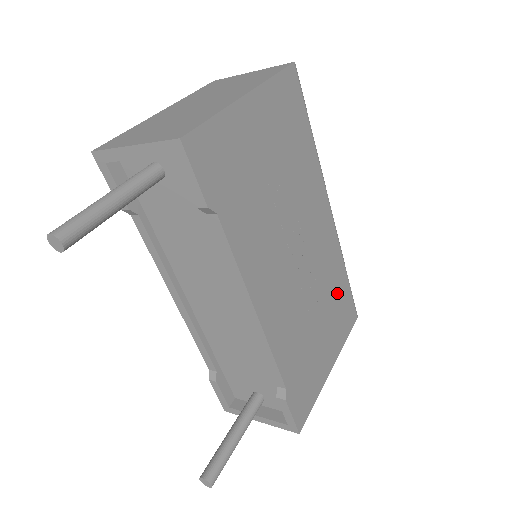
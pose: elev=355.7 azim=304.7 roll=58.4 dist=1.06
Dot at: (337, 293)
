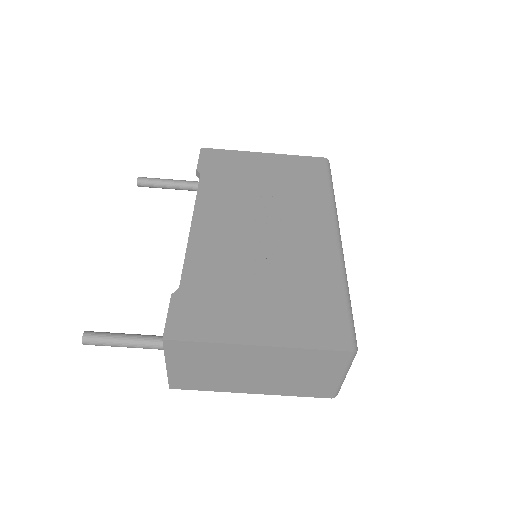
Dot at: (313, 293)
